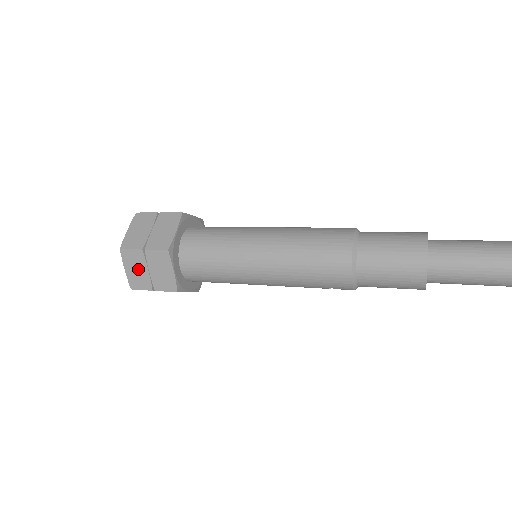
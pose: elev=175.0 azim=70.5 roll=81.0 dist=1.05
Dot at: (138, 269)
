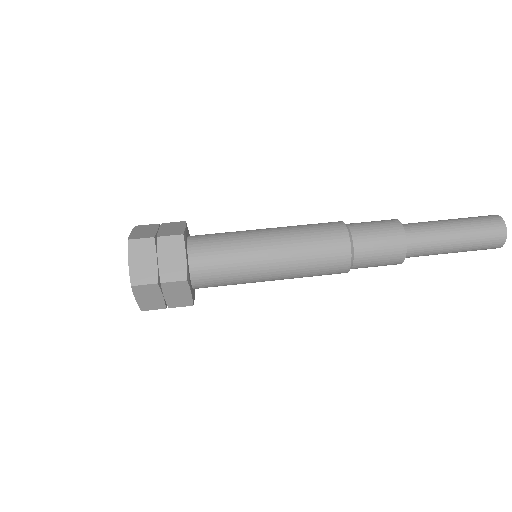
Dot at: (151, 297)
